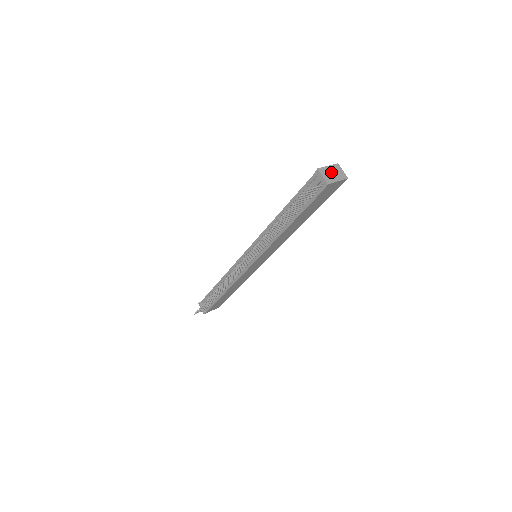
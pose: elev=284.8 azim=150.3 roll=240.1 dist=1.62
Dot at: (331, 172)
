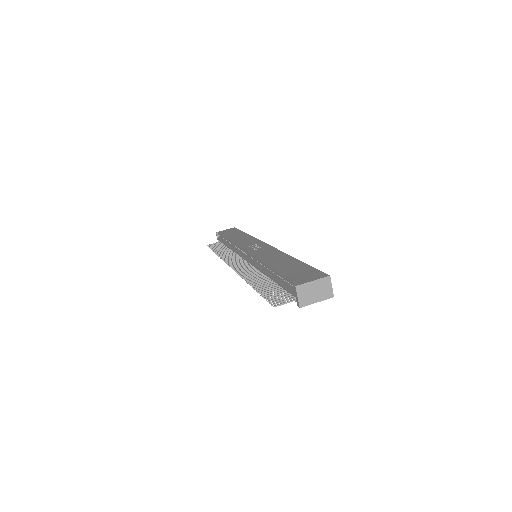
Dot at: (313, 290)
